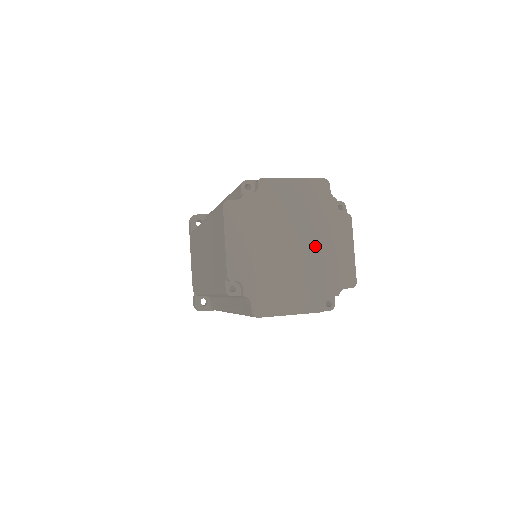
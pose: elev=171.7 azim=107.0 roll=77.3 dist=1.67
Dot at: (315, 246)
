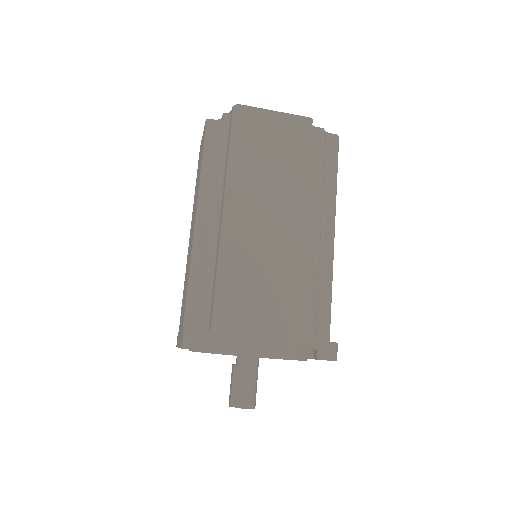
Dot at: occluded
